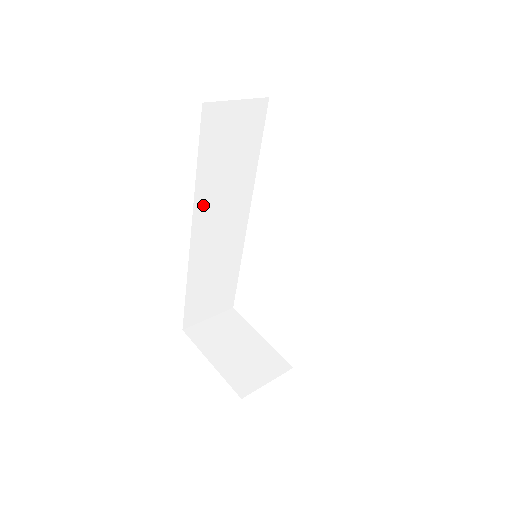
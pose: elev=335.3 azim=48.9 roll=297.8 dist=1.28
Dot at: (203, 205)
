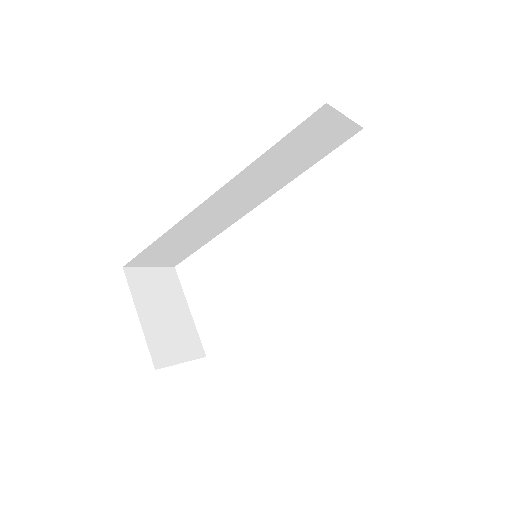
Dot at: (241, 180)
